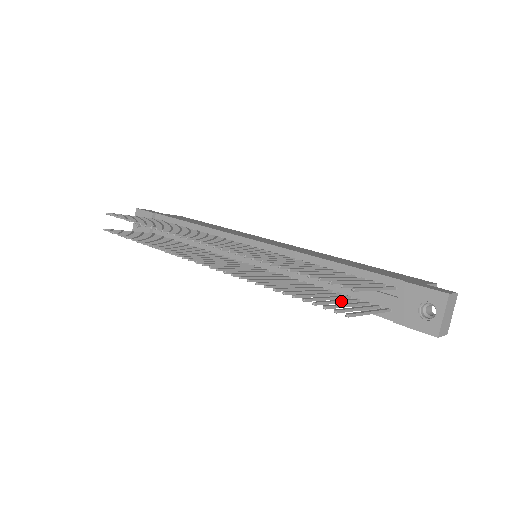
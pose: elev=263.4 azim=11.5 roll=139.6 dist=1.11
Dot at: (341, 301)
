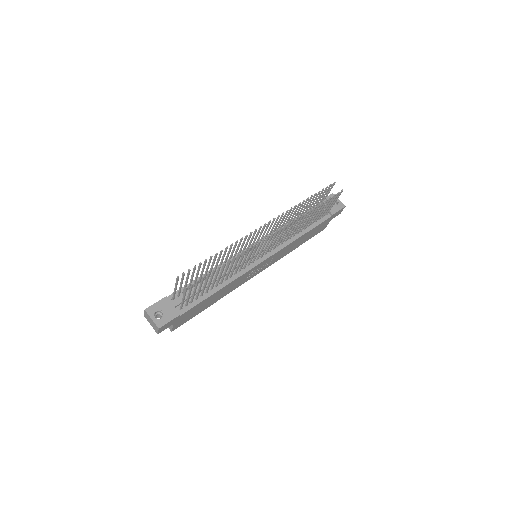
Dot at: (323, 210)
